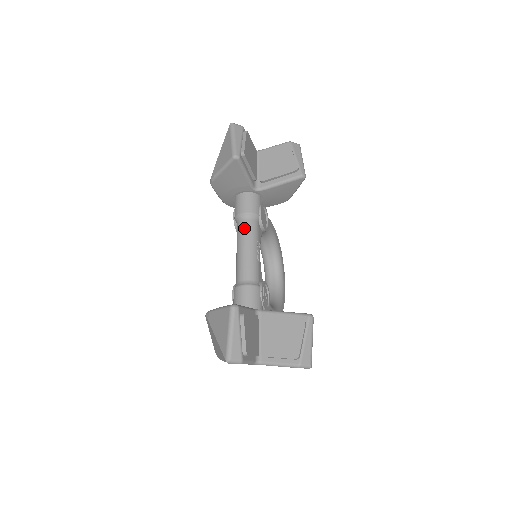
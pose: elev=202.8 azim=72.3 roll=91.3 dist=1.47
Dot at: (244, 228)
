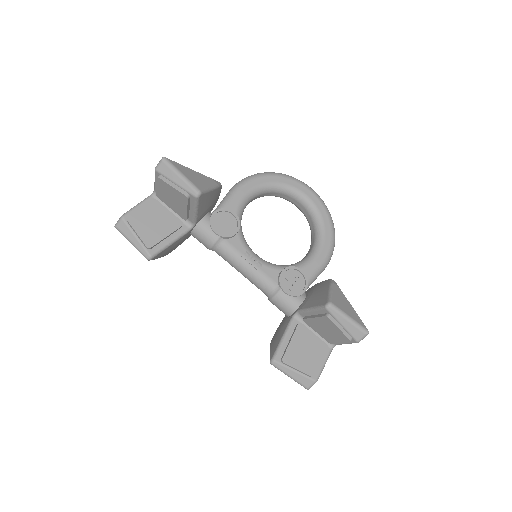
Dot at: (223, 258)
